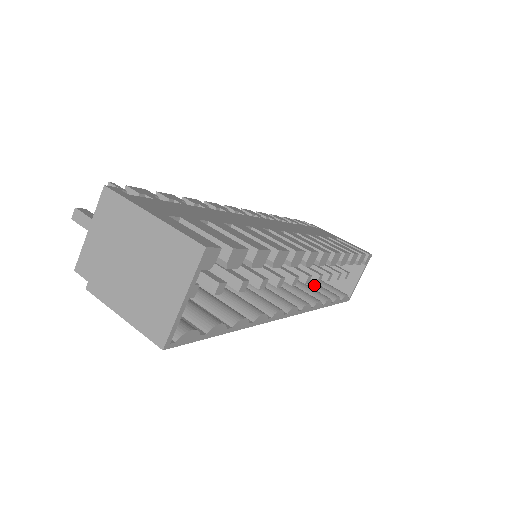
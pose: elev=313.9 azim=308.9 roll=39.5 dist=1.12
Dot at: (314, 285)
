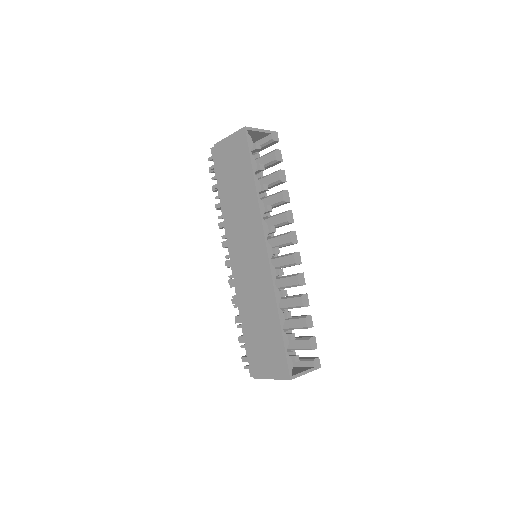
Dot at: occluded
